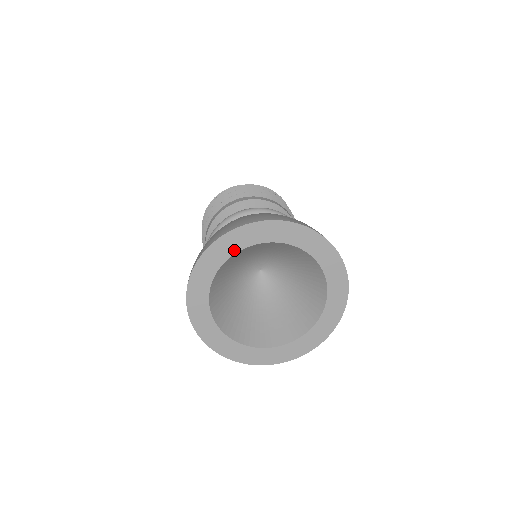
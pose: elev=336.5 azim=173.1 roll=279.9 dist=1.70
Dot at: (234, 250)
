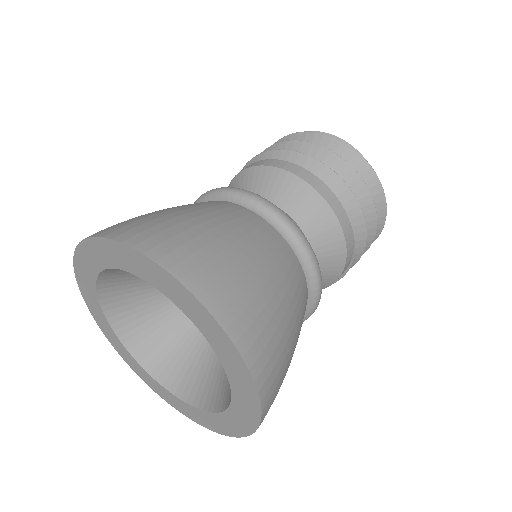
Dot at: (92, 280)
